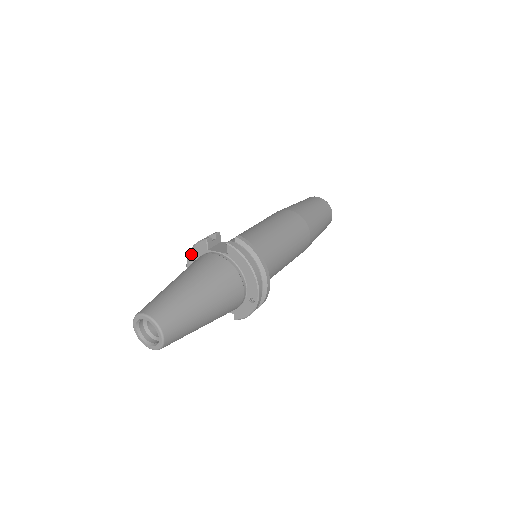
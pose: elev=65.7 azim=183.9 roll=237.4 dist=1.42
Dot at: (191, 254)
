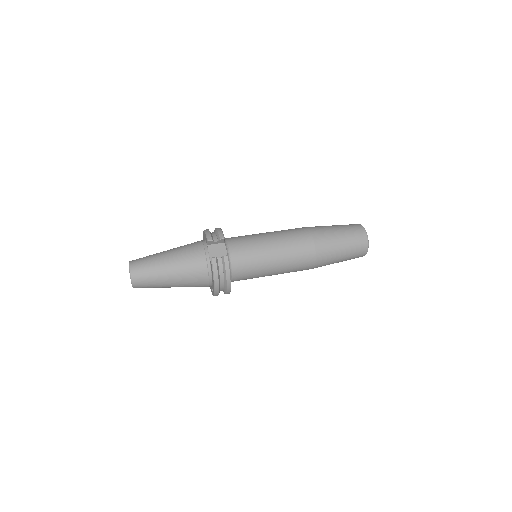
Dot at: (204, 232)
